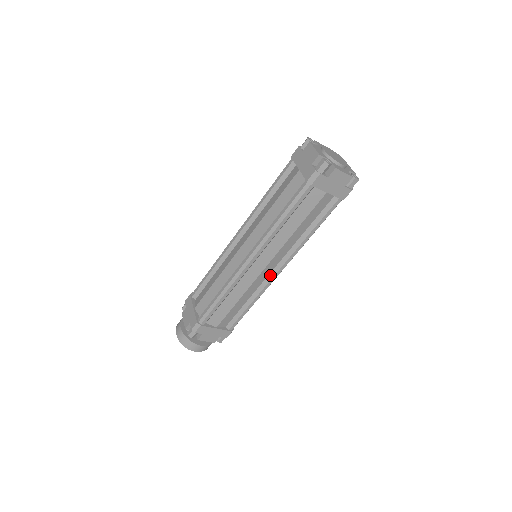
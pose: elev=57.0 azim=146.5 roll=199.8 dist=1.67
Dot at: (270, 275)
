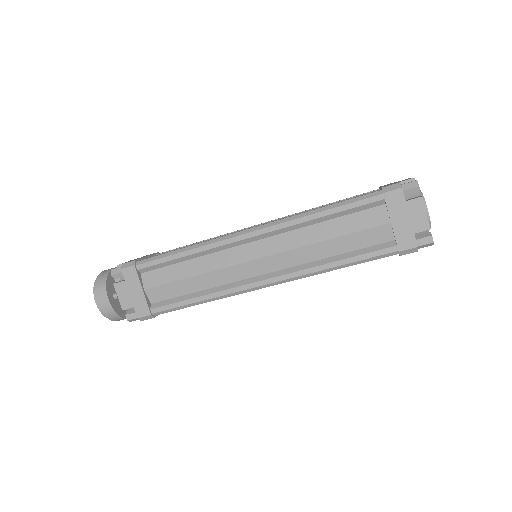
Dot at: (251, 279)
